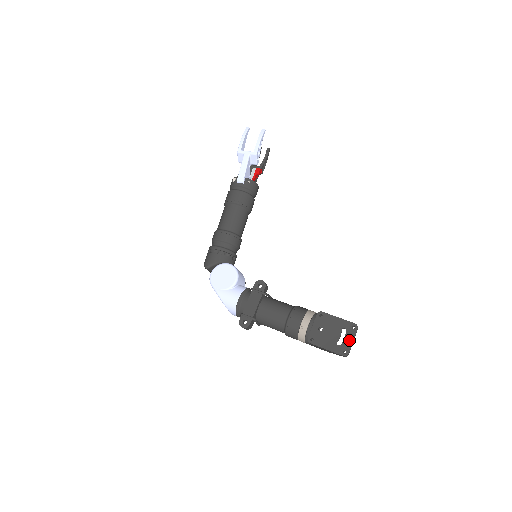
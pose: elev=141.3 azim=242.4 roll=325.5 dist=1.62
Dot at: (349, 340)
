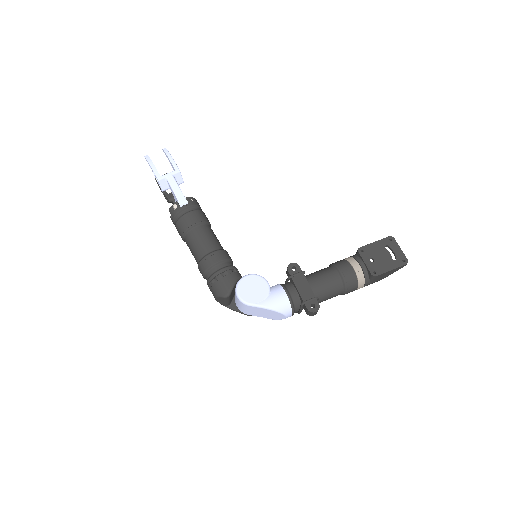
Dot at: (398, 250)
